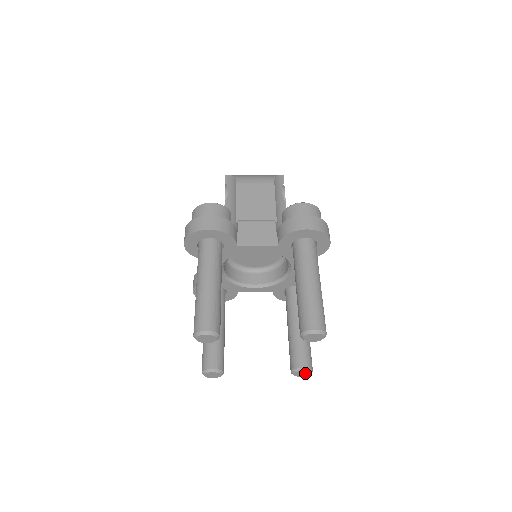
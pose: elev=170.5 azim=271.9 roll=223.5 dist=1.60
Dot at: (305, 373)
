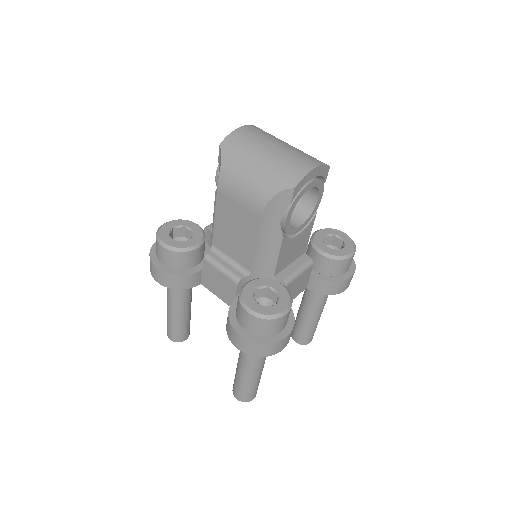
Dot at: occluded
